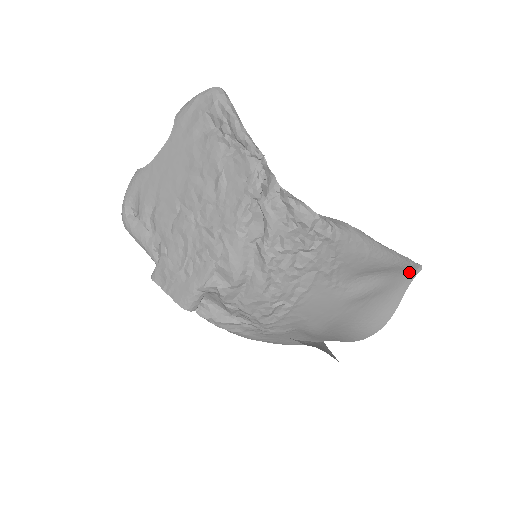
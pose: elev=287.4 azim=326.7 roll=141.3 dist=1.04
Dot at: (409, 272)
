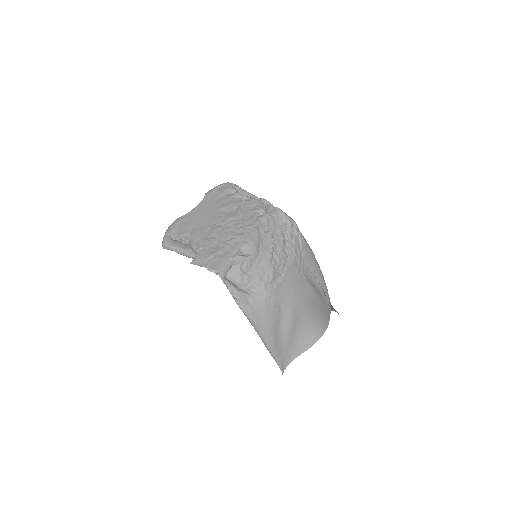
Dot at: (328, 304)
